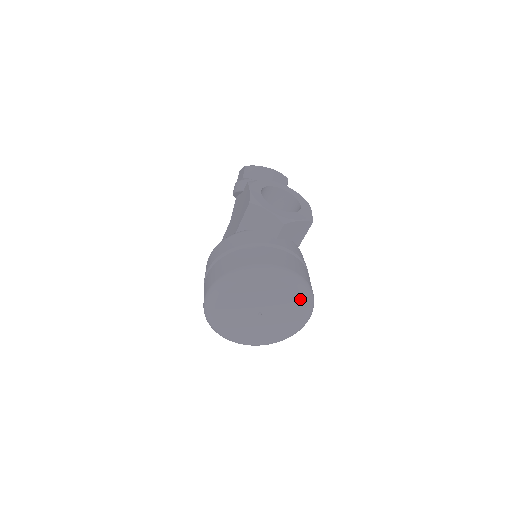
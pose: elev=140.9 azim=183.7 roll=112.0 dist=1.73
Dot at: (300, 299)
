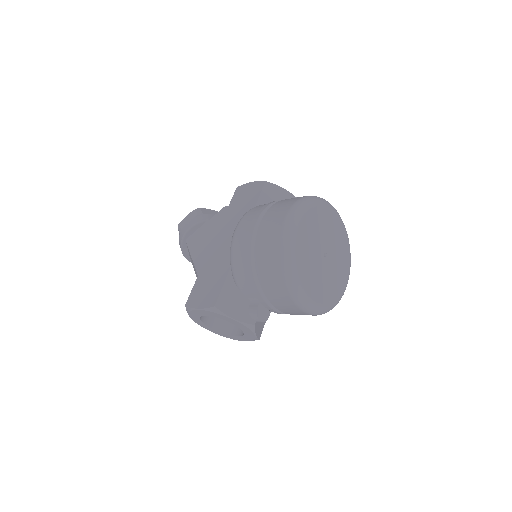
Dot at: (347, 245)
